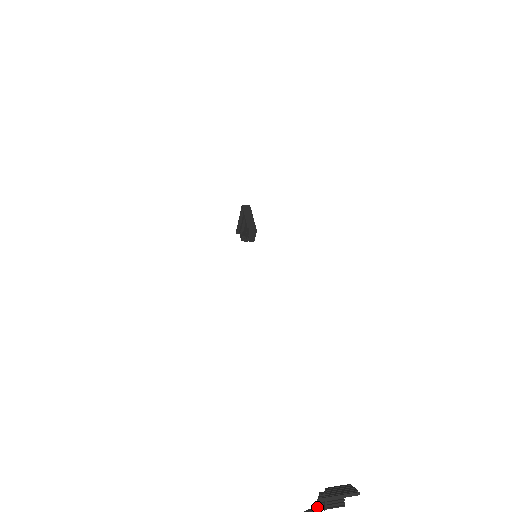
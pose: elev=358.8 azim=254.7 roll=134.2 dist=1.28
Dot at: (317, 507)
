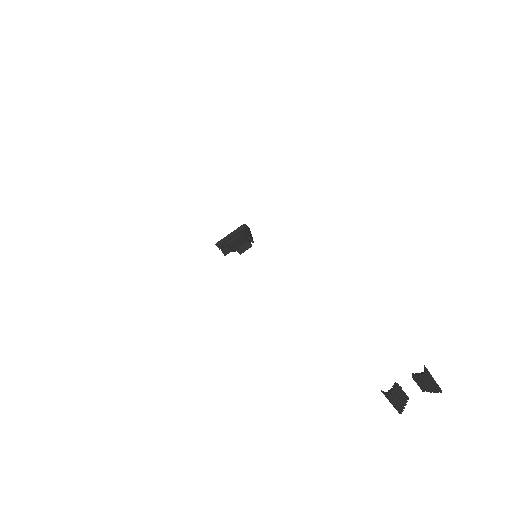
Dot at: (390, 394)
